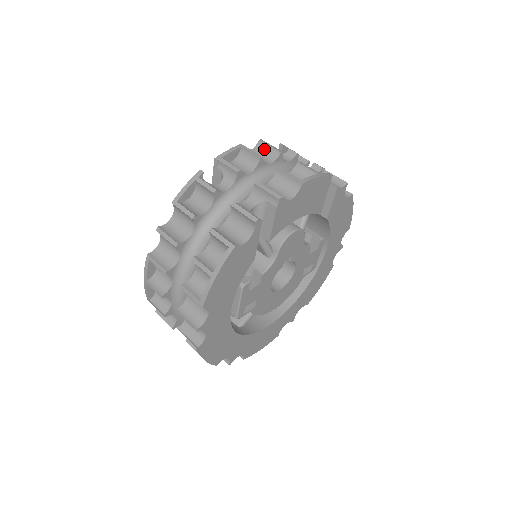
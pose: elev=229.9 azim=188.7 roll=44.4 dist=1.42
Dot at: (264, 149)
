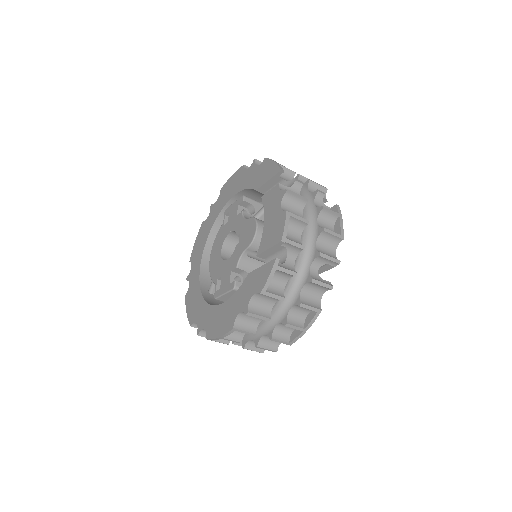
Dot at: (292, 199)
